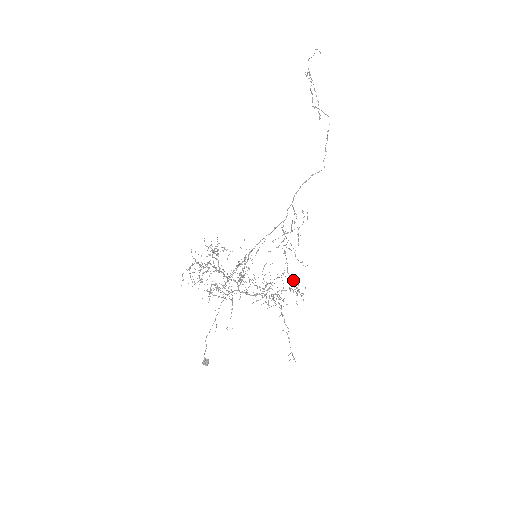
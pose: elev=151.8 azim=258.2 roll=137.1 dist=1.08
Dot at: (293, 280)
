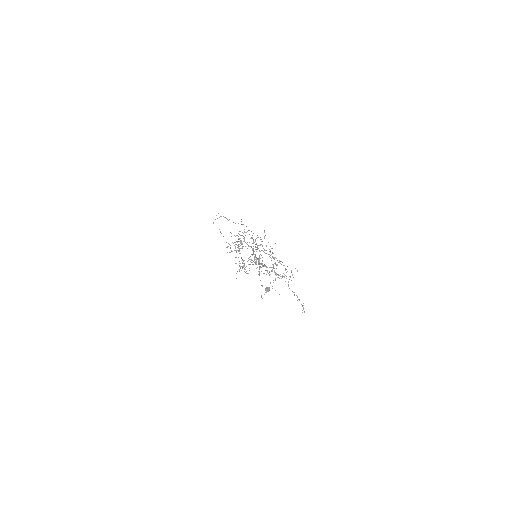
Dot at: occluded
